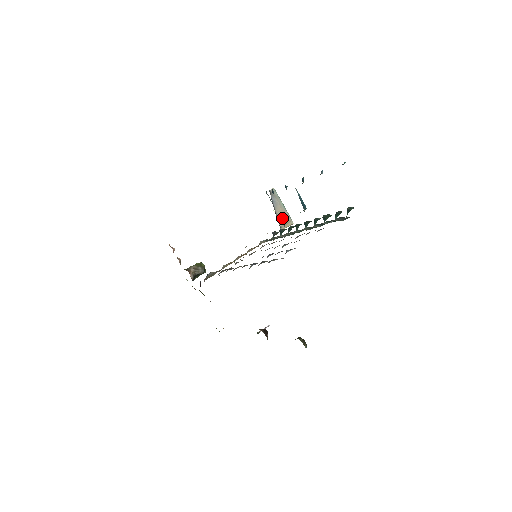
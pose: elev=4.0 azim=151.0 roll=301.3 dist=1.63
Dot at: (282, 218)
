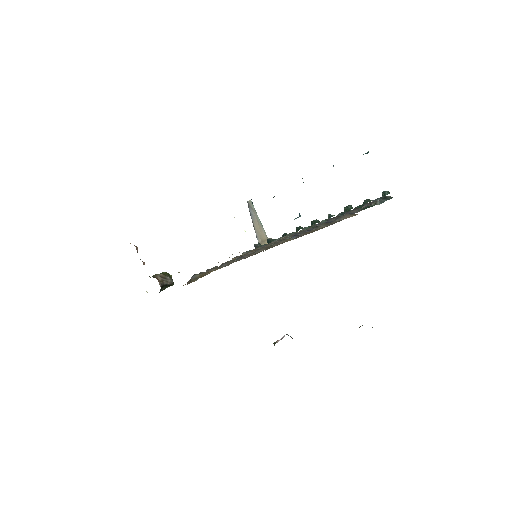
Dot at: (260, 234)
